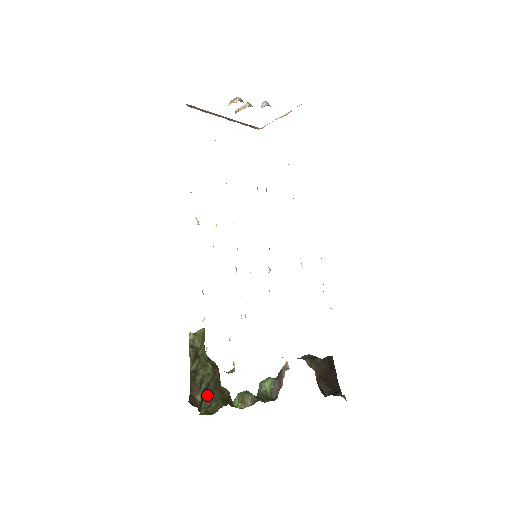
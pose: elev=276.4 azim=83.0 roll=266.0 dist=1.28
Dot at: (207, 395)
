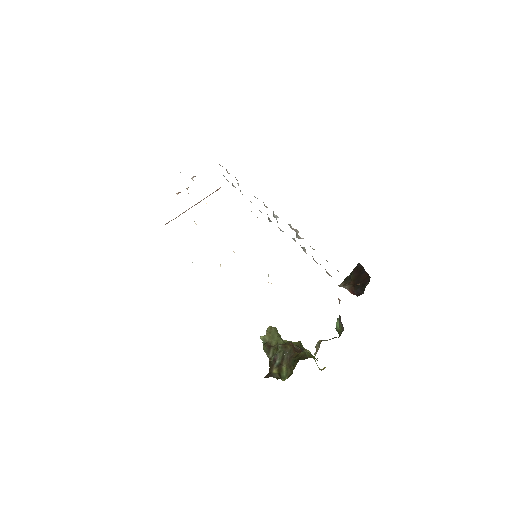
Dot at: (285, 365)
